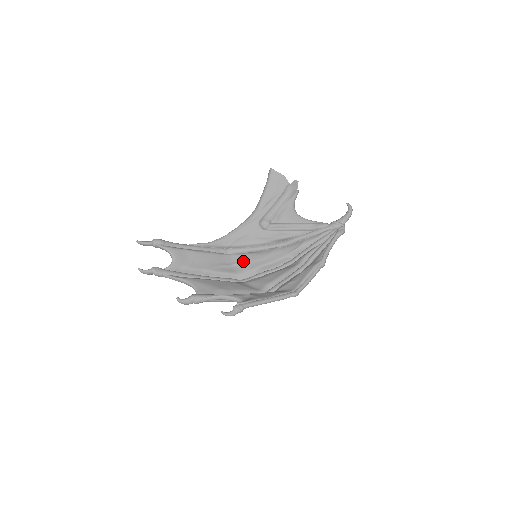
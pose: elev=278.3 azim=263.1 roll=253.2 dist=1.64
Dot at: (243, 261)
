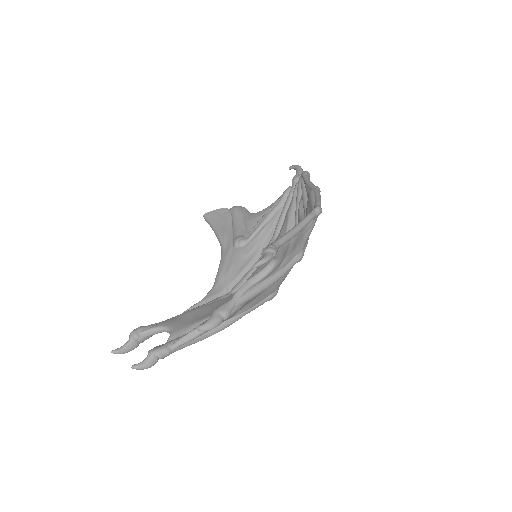
Dot at: occluded
